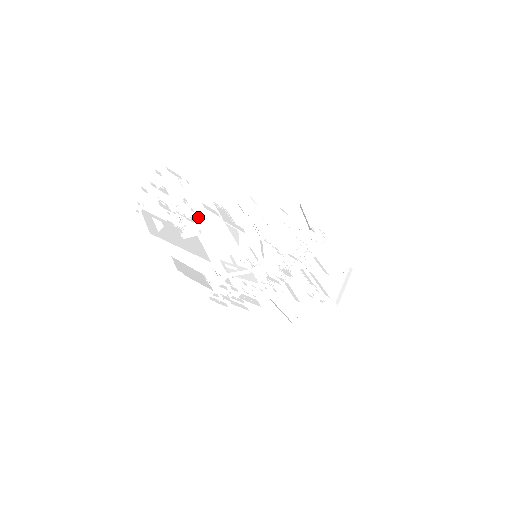
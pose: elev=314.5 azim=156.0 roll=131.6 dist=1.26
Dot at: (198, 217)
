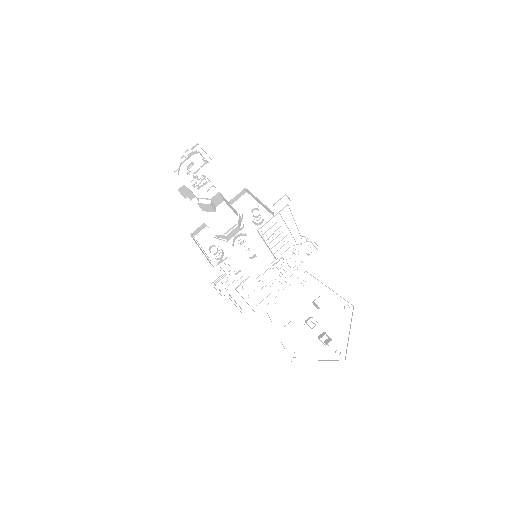
Dot at: (209, 187)
